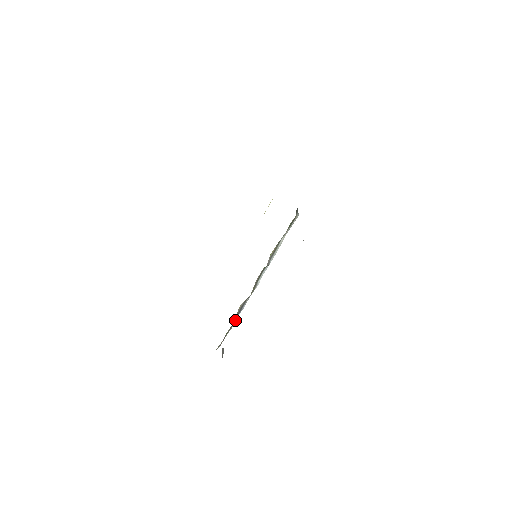
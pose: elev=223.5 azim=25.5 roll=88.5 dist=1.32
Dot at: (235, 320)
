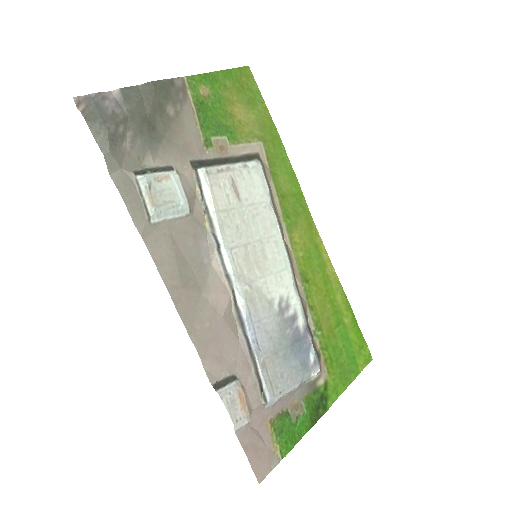
Dot at: (251, 344)
